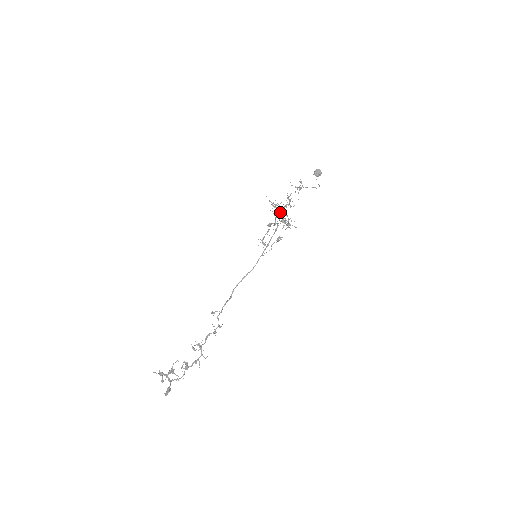
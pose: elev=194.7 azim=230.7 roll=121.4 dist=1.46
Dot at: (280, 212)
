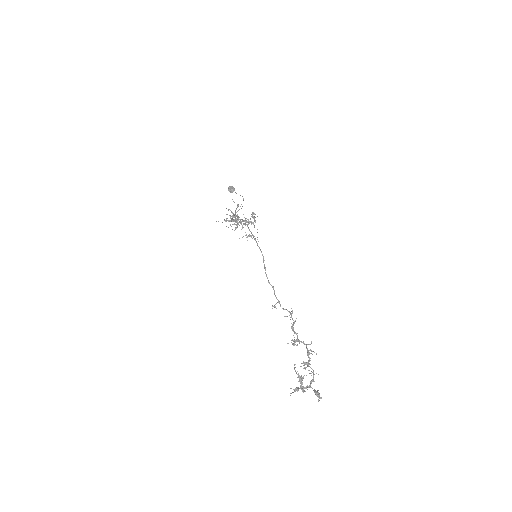
Dot at: occluded
